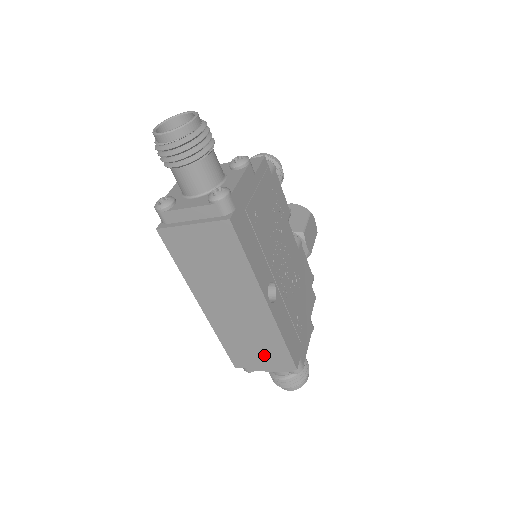
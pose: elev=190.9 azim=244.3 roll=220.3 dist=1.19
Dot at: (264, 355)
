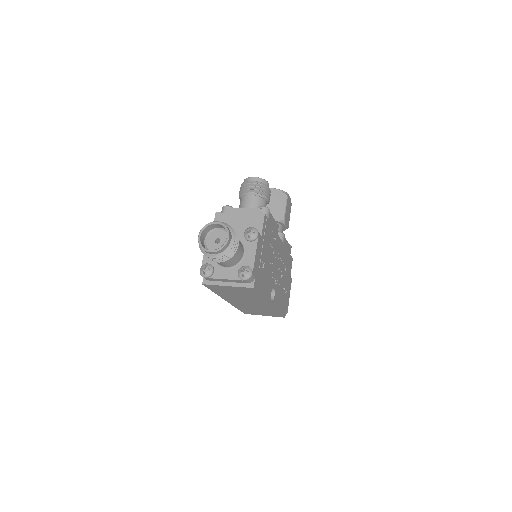
Dot at: (265, 313)
